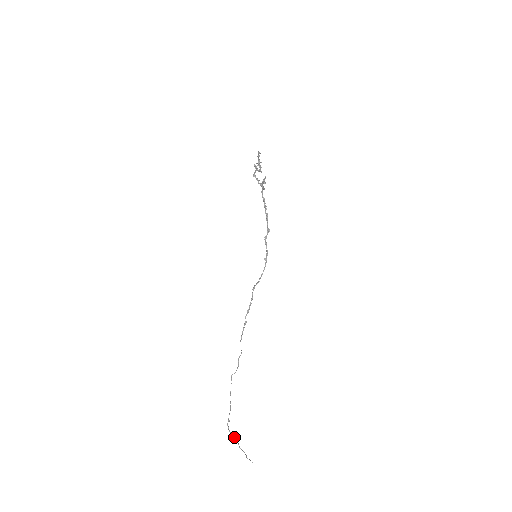
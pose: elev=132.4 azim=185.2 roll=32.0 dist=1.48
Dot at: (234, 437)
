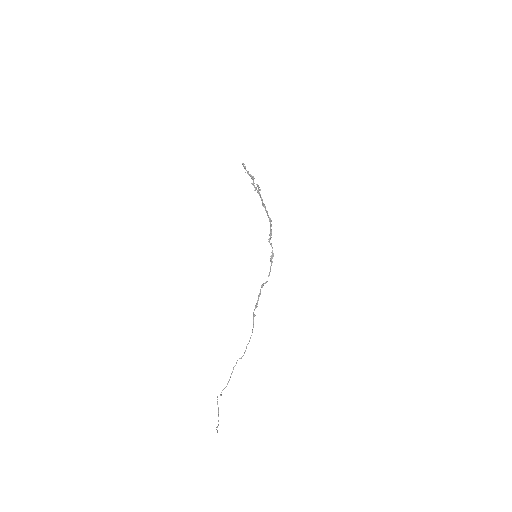
Dot at: (218, 409)
